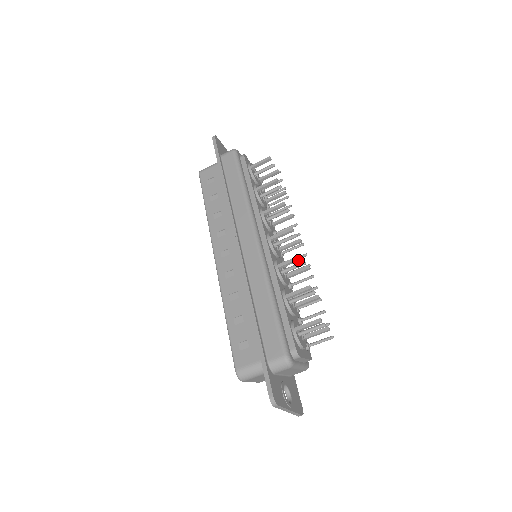
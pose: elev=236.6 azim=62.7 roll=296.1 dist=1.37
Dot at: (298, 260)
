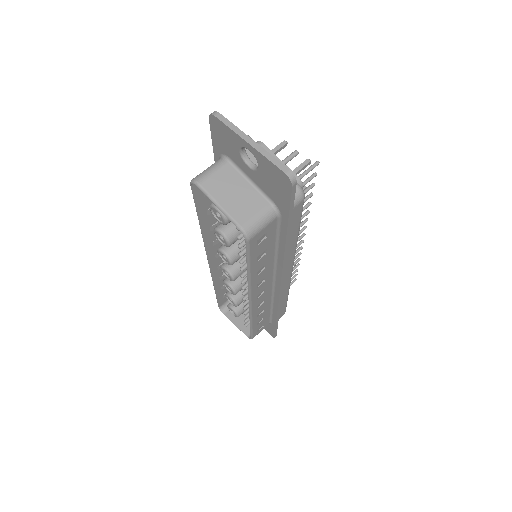
Dot at: occluded
